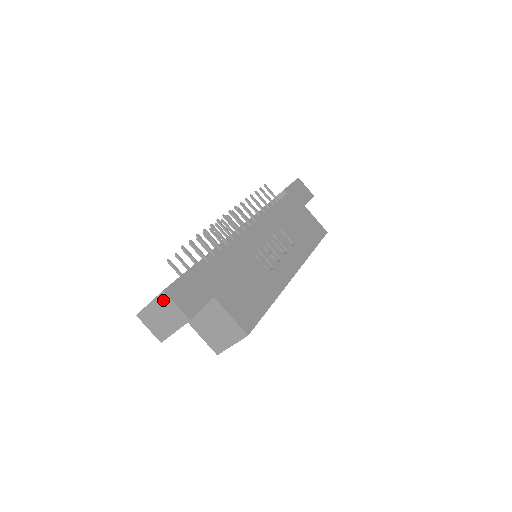
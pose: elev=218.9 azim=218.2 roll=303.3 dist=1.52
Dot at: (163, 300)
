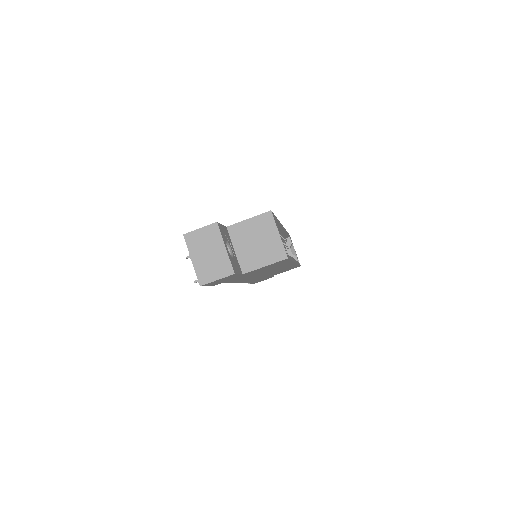
Dot at: (192, 241)
